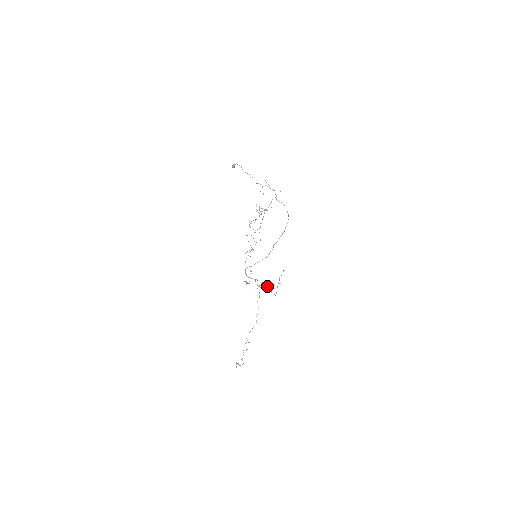
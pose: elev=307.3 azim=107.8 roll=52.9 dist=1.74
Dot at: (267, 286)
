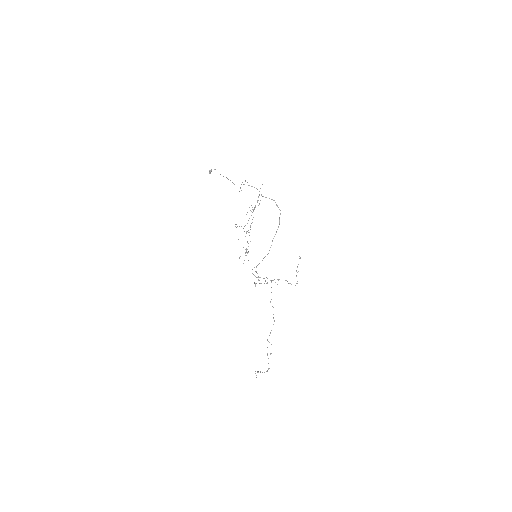
Dot at: occluded
